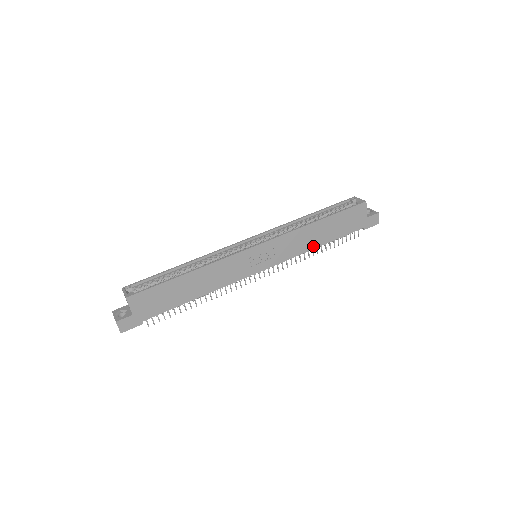
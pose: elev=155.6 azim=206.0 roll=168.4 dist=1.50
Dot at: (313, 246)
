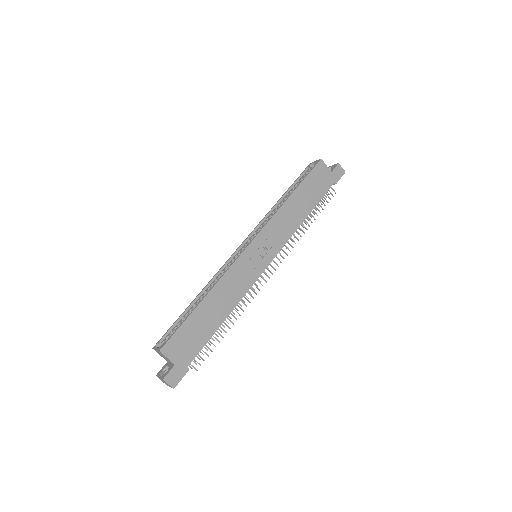
Dot at: (300, 220)
